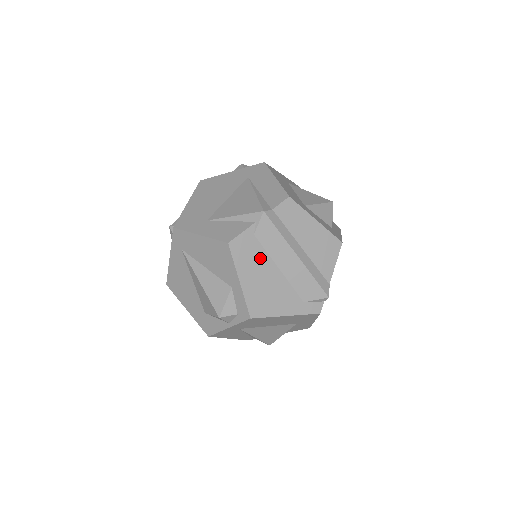
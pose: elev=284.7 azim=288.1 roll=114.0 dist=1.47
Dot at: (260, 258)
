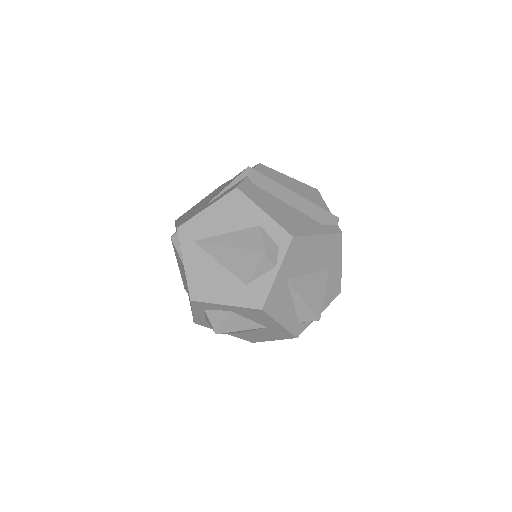
Dot at: (268, 197)
